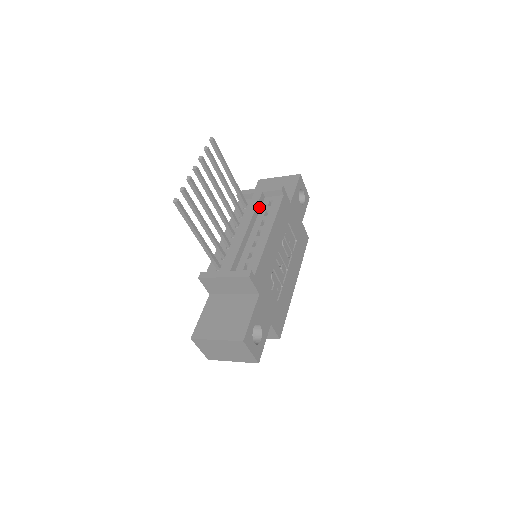
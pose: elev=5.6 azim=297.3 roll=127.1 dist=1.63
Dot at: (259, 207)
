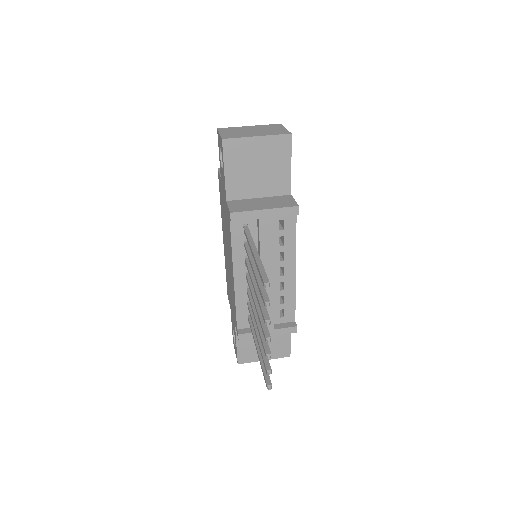
Dot at: (270, 236)
